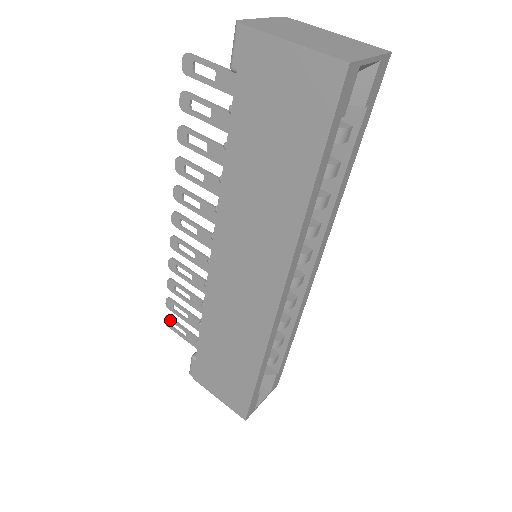
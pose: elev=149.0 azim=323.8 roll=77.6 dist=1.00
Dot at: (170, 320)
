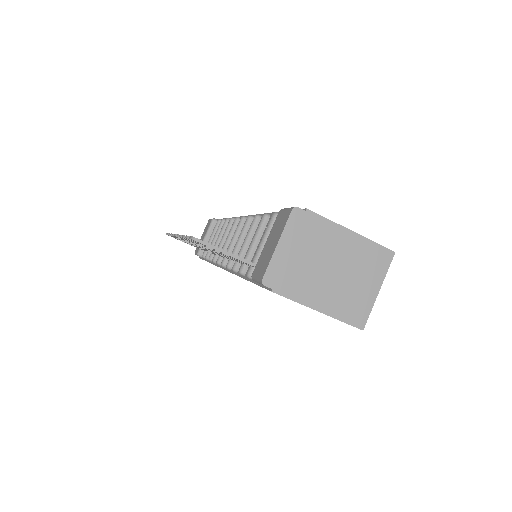
Dot at: occluded
